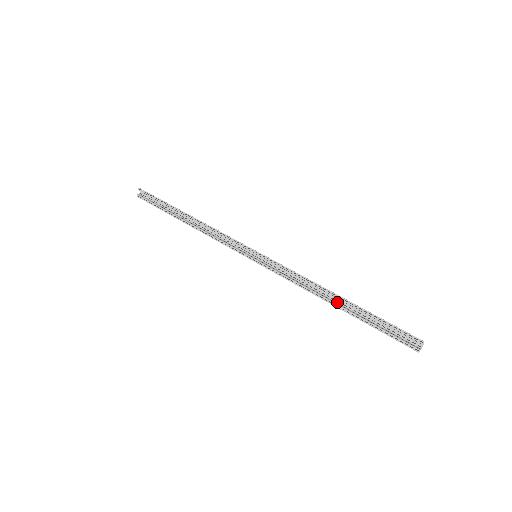
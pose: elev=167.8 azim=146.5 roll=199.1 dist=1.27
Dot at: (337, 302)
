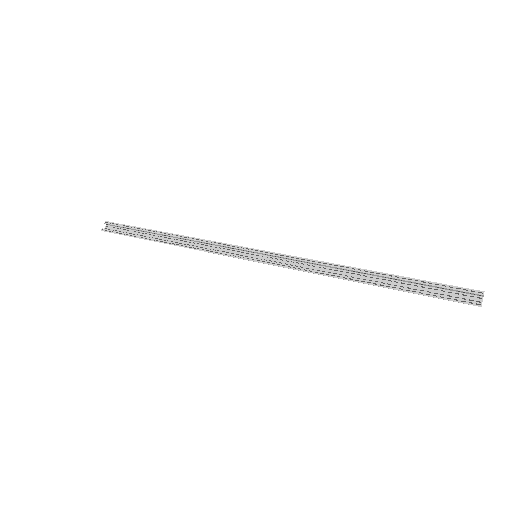
Dot at: (365, 280)
